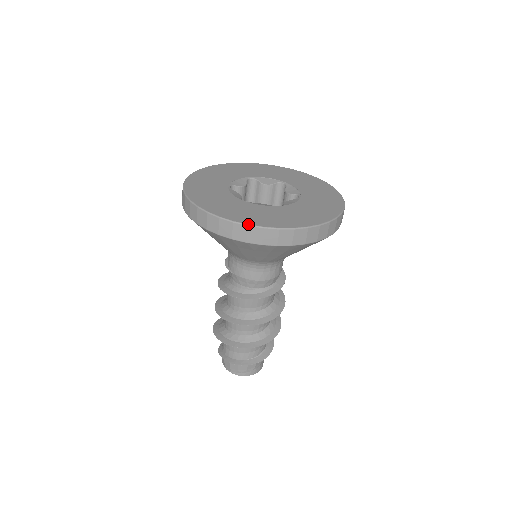
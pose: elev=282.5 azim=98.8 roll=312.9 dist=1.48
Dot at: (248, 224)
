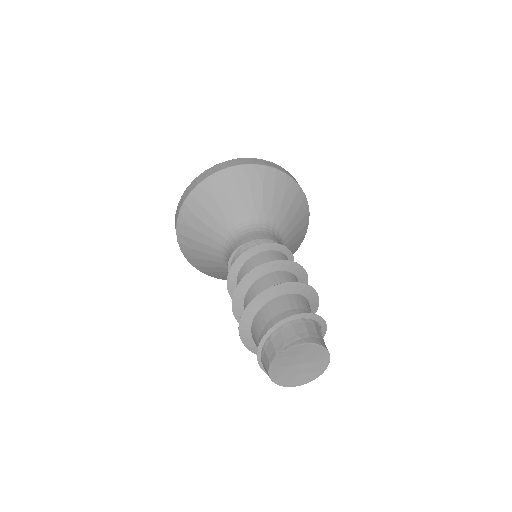
Dot at: (238, 159)
